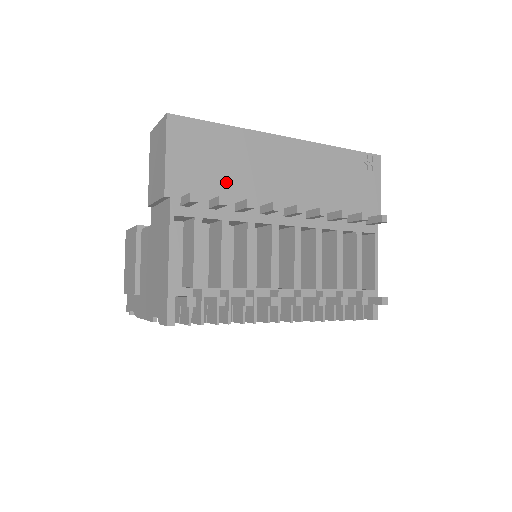
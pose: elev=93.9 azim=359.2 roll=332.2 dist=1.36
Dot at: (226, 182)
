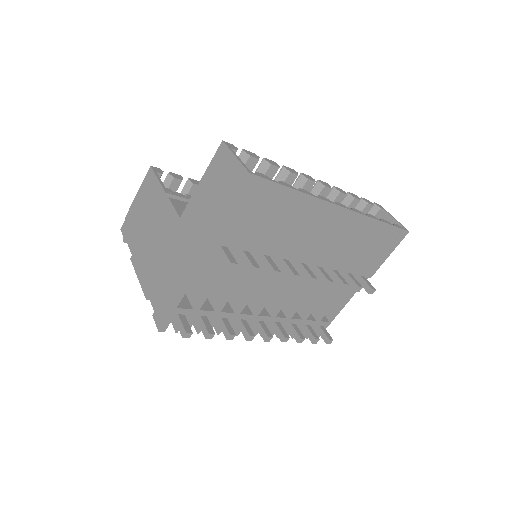
Dot at: (267, 238)
